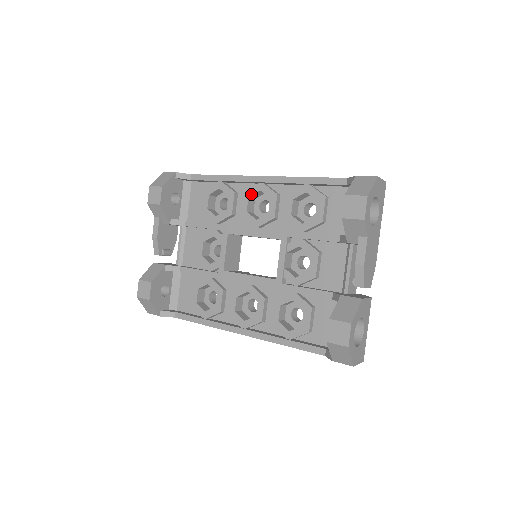
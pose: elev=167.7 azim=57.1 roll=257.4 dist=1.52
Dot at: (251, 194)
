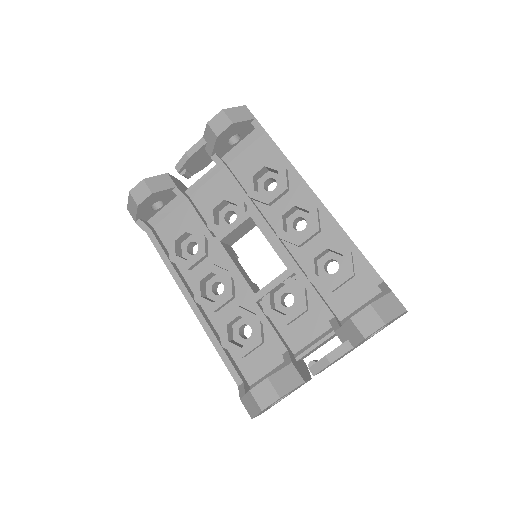
Dot at: (299, 206)
